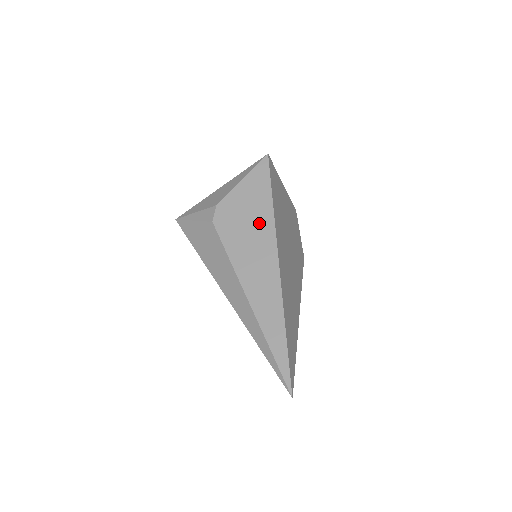
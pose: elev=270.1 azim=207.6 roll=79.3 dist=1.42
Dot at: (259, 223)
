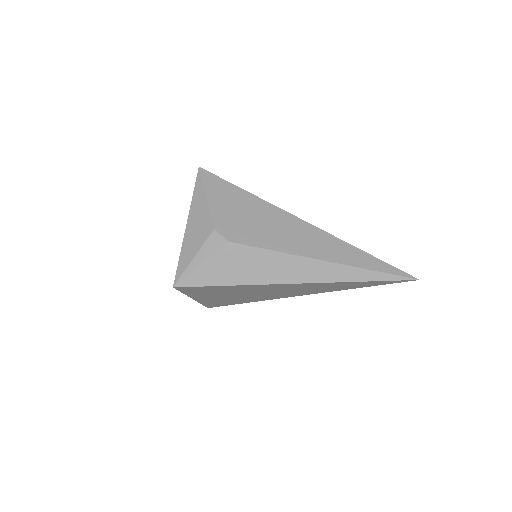
Dot at: (259, 211)
